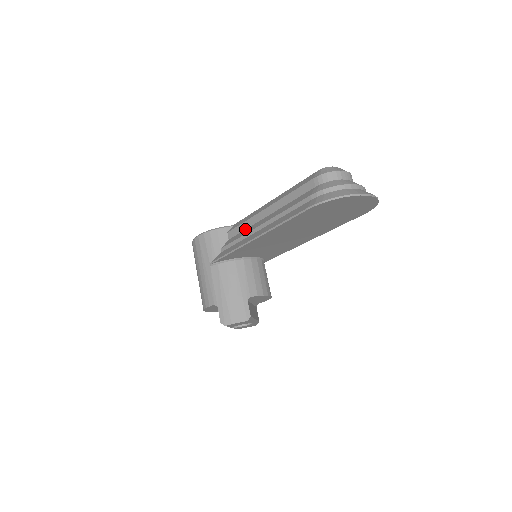
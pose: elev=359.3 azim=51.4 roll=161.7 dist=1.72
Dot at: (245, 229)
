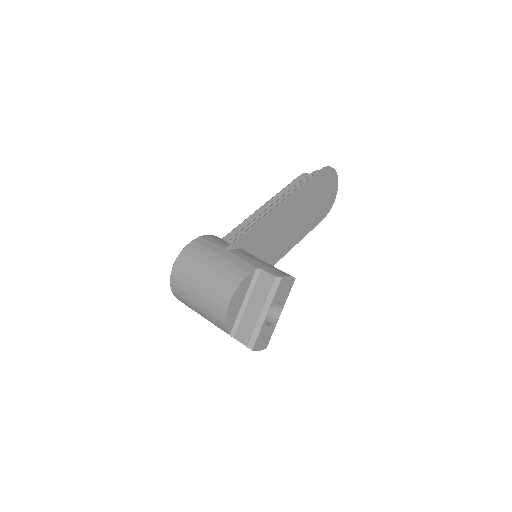
Dot at: occluded
